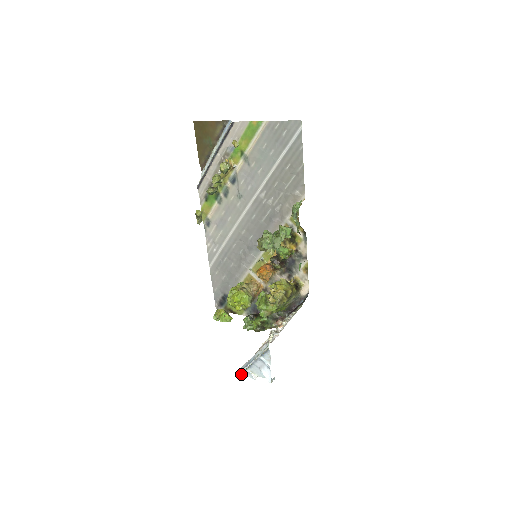
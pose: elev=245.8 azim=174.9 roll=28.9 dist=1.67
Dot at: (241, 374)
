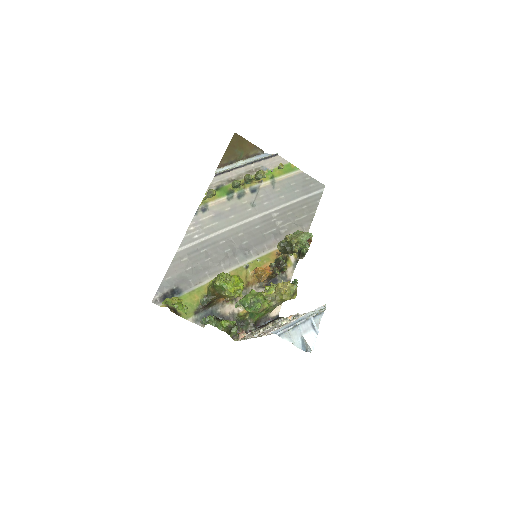
Dot at: (278, 335)
